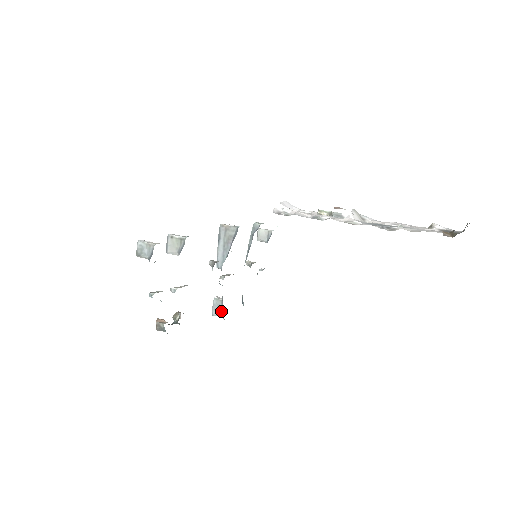
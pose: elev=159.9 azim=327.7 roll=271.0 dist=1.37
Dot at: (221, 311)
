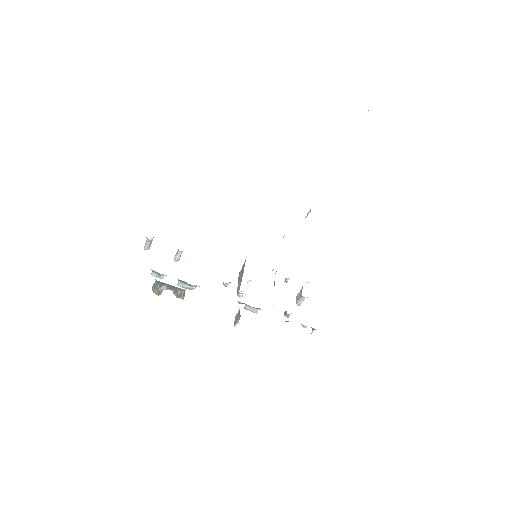
Dot at: (239, 316)
